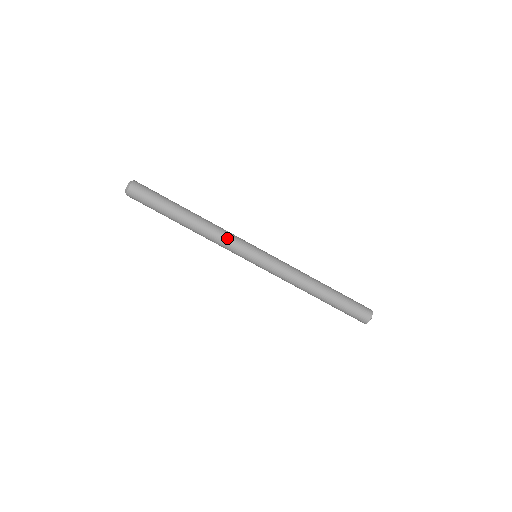
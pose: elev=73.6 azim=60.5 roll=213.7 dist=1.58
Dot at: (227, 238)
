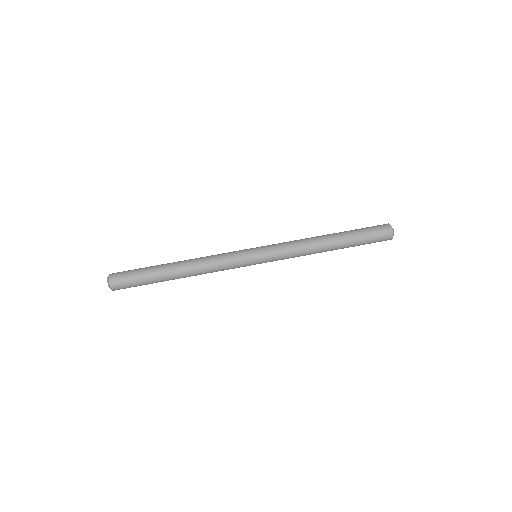
Dot at: (219, 256)
